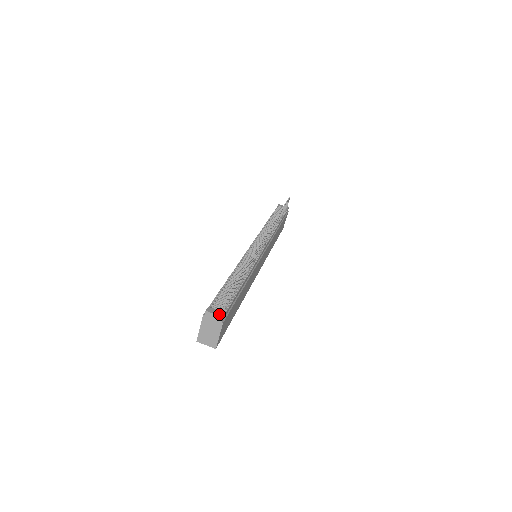
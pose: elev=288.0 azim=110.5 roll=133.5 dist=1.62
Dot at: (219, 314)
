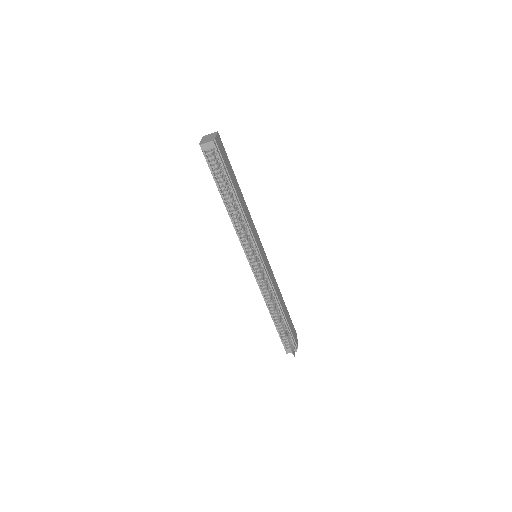
Dot at: occluded
